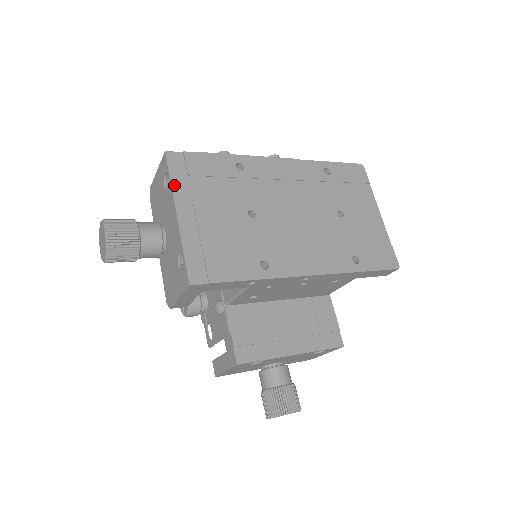
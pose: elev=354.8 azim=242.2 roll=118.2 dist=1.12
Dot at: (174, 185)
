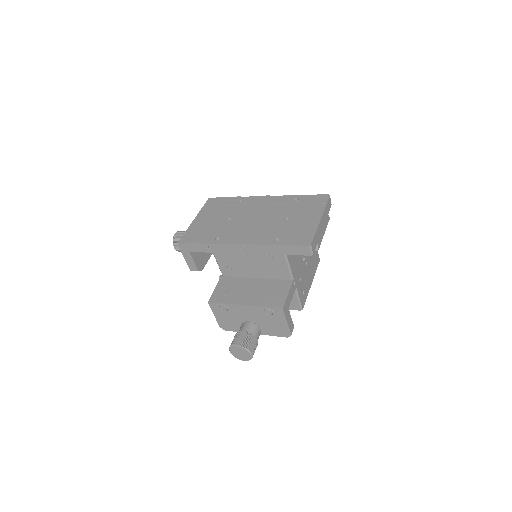
Dot at: (202, 210)
